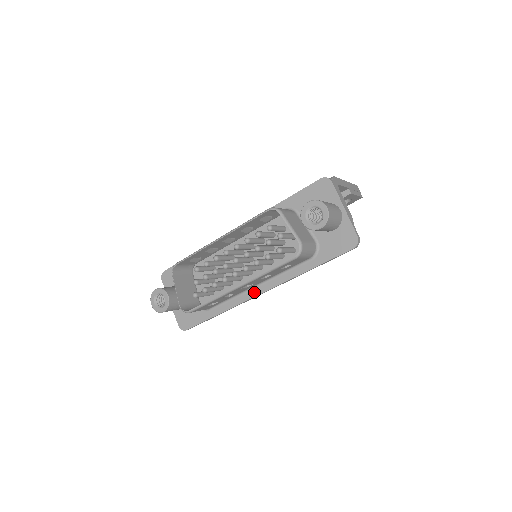
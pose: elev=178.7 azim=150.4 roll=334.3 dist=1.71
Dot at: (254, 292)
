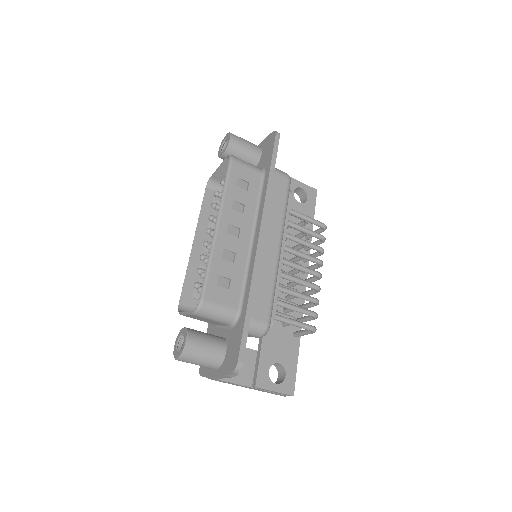
Dot at: (255, 243)
